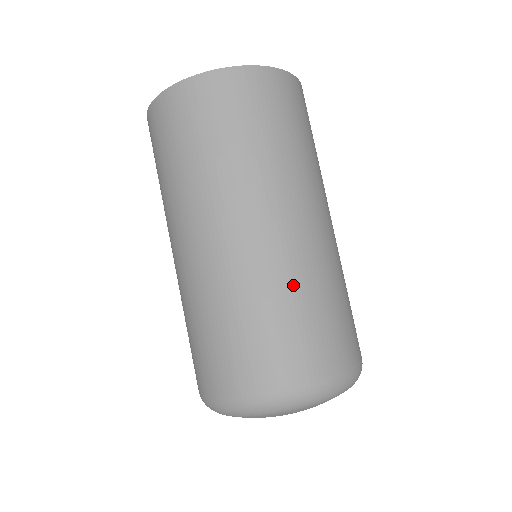
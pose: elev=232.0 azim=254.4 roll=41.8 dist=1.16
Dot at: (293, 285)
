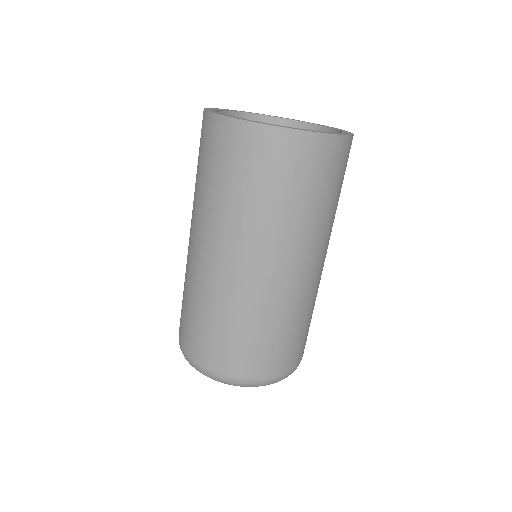
Dot at: (287, 315)
